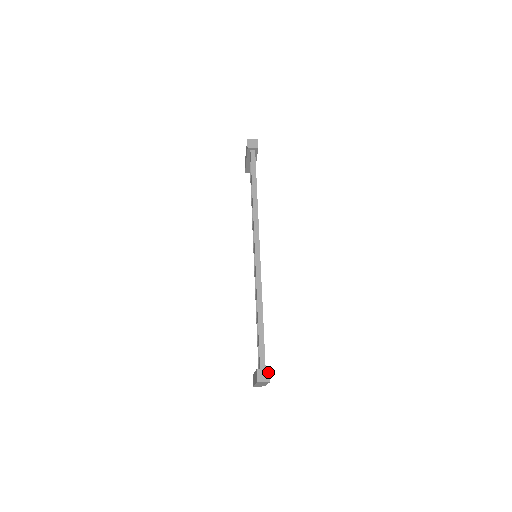
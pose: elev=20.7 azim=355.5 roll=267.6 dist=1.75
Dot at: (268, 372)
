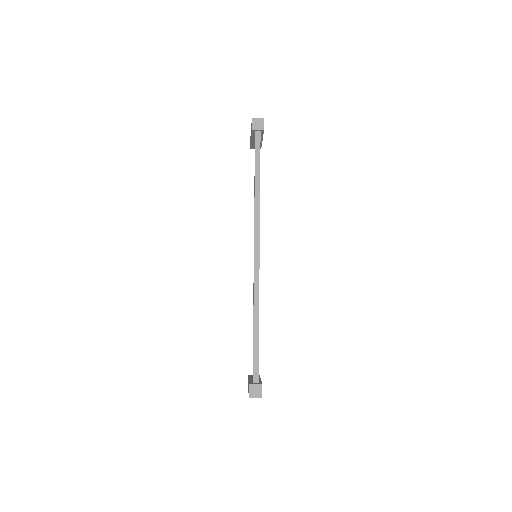
Dot at: (261, 387)
